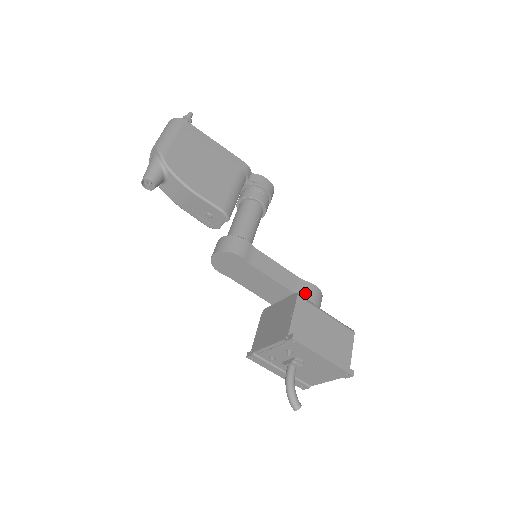
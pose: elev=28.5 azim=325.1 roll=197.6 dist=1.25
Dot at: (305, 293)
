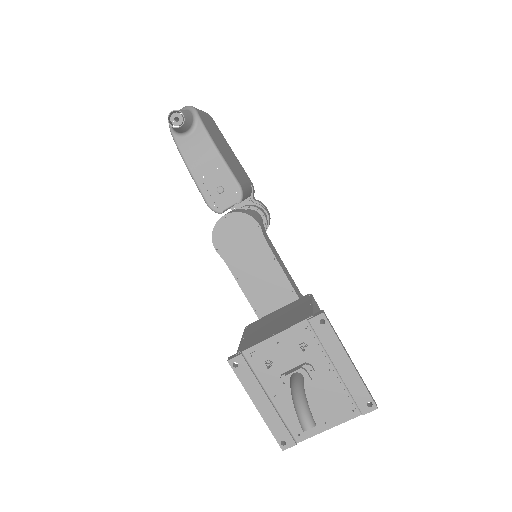
Dot at: occluded
